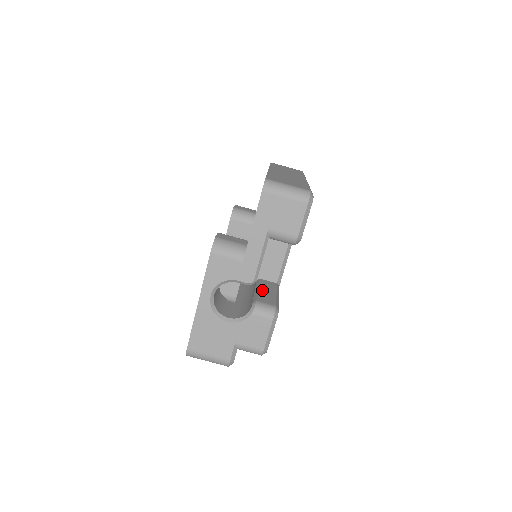
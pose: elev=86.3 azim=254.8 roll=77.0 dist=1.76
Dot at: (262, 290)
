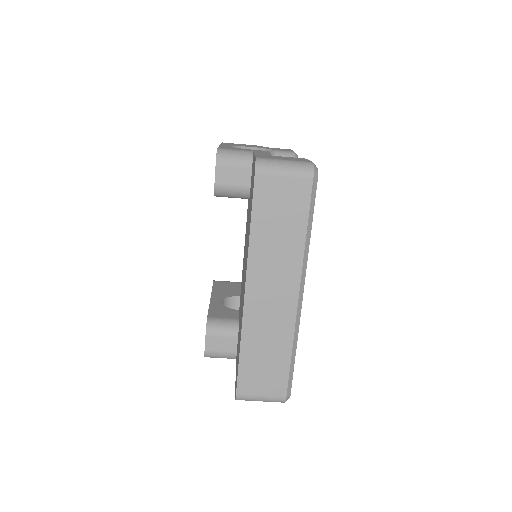
Dot at: occluded
